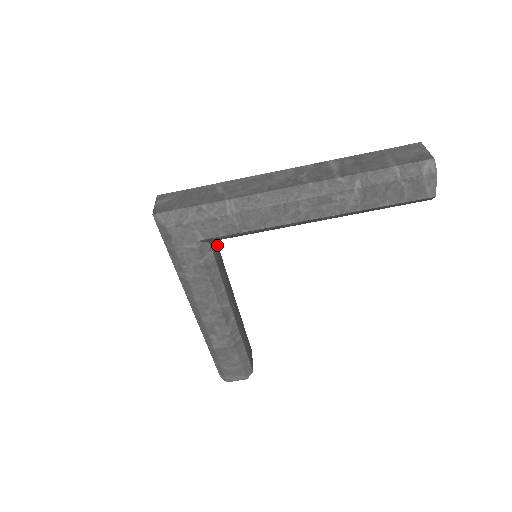
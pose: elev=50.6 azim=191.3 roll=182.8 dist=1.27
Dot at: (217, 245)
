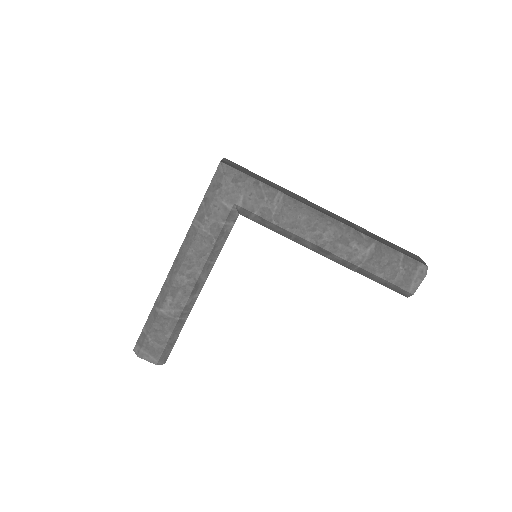
Dot at: occluded
